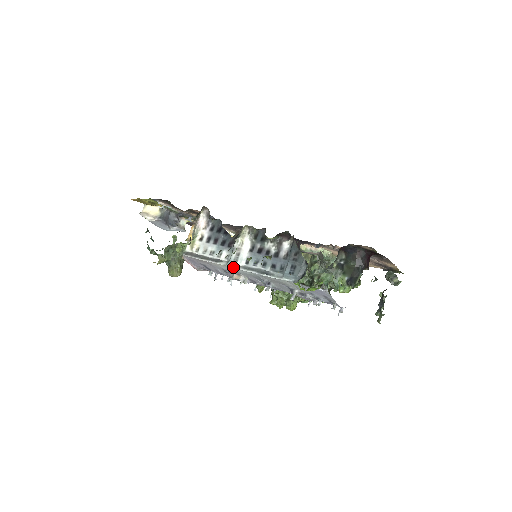
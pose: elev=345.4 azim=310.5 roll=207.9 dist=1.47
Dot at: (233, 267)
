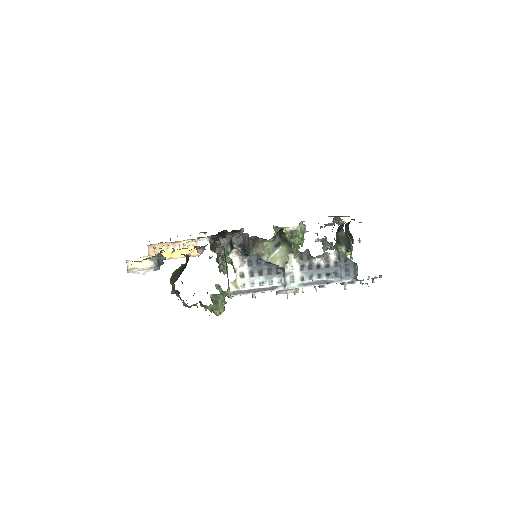
Dot at: (293, 288)
